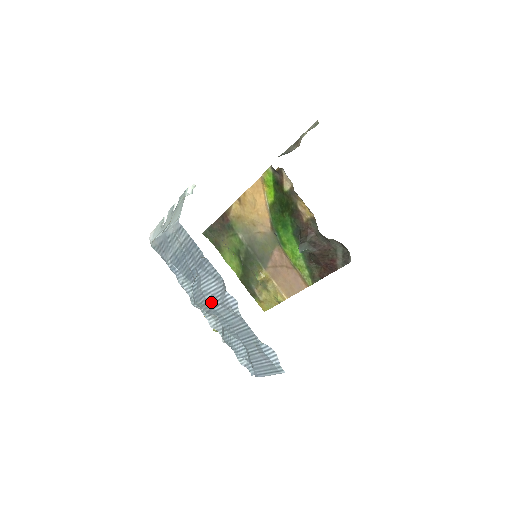
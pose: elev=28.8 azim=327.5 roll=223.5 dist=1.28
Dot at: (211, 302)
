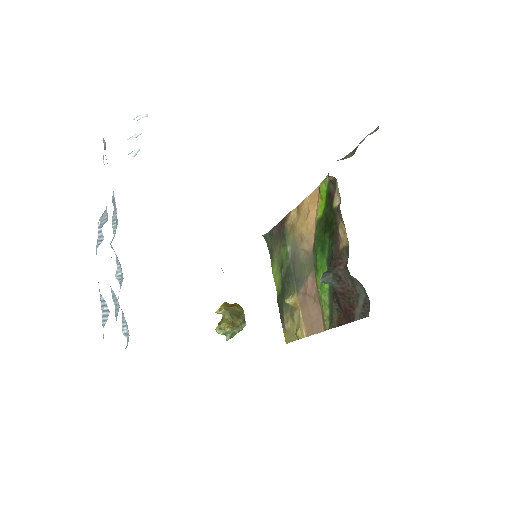
Dot at: occluded
